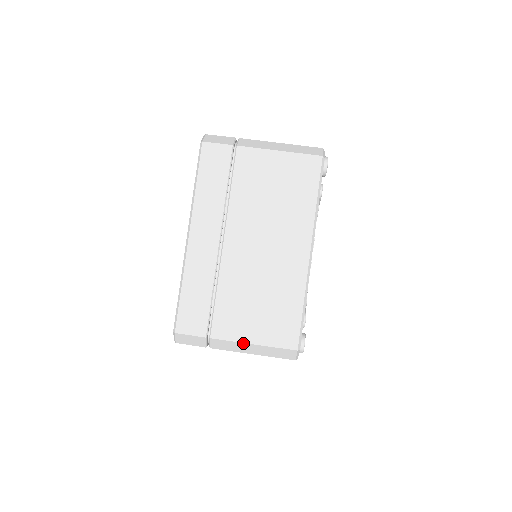
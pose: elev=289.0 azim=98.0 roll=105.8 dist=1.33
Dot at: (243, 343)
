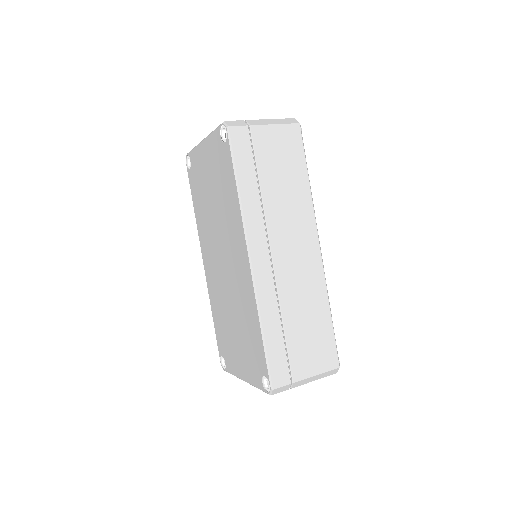
Dot at: (265, 120)
